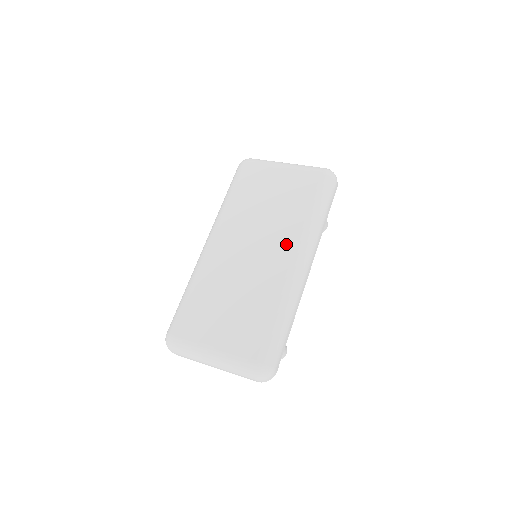
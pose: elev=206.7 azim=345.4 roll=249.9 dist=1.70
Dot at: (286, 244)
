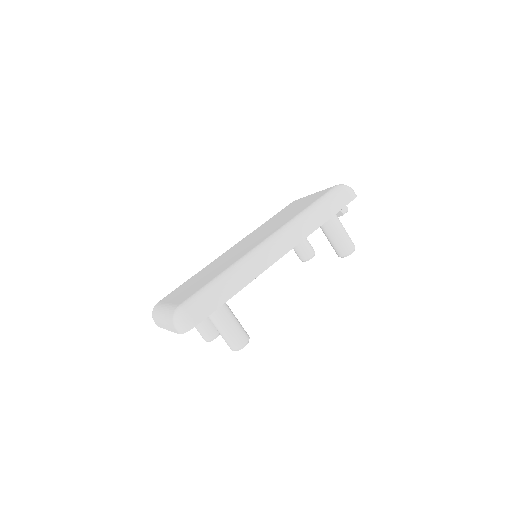
Dot at: (270, 233)
